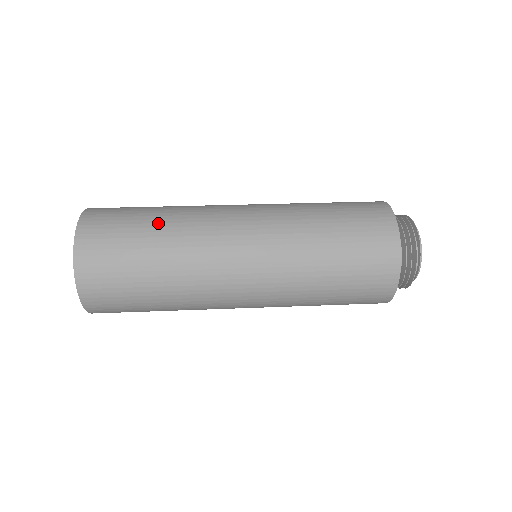
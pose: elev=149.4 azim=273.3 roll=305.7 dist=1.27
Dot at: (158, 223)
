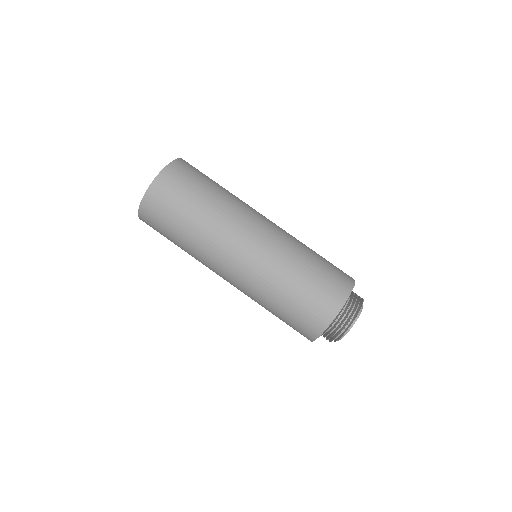
Dot at: (188, 229)
